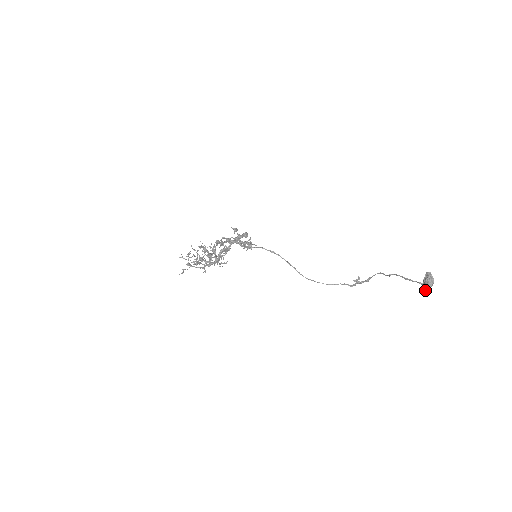
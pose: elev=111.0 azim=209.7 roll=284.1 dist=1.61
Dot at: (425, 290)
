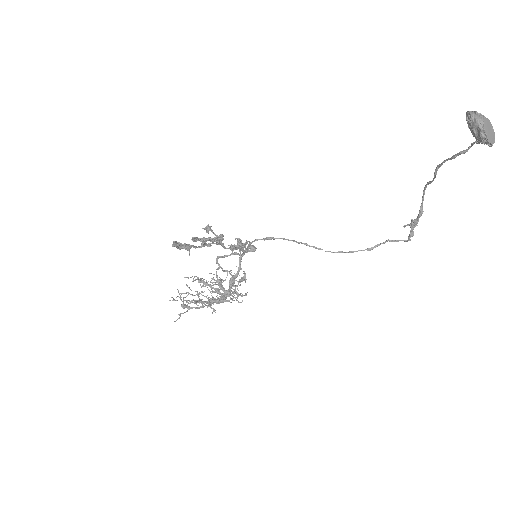
Dot at: (481, 140)
